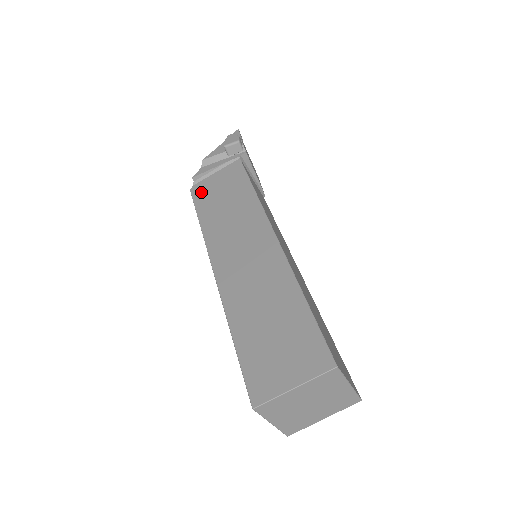
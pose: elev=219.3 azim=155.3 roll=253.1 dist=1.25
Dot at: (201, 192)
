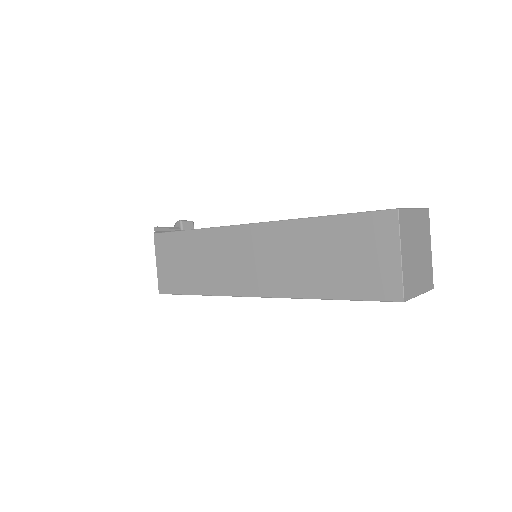
Dot at: occluded
